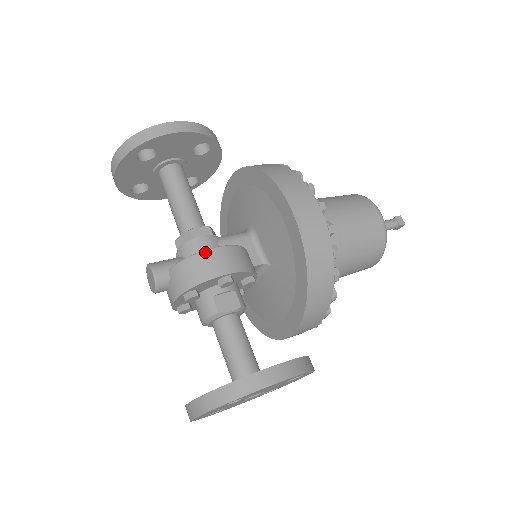
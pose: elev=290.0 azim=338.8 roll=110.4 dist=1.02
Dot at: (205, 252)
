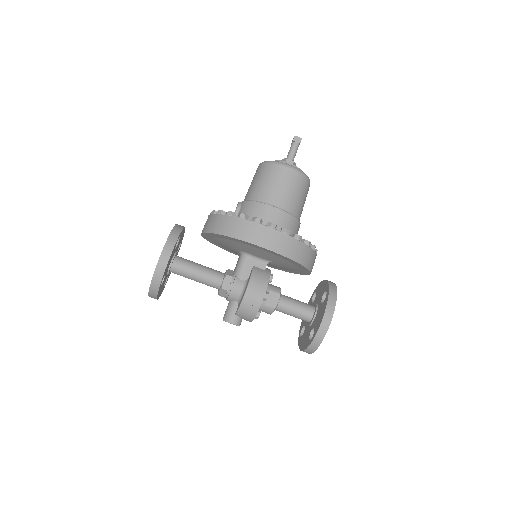
Dot at: (245, 297)
